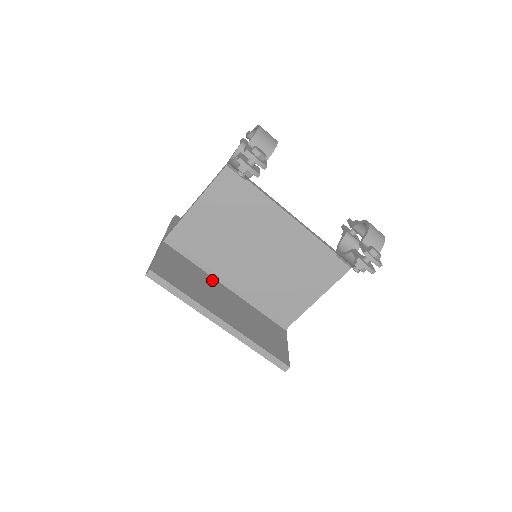
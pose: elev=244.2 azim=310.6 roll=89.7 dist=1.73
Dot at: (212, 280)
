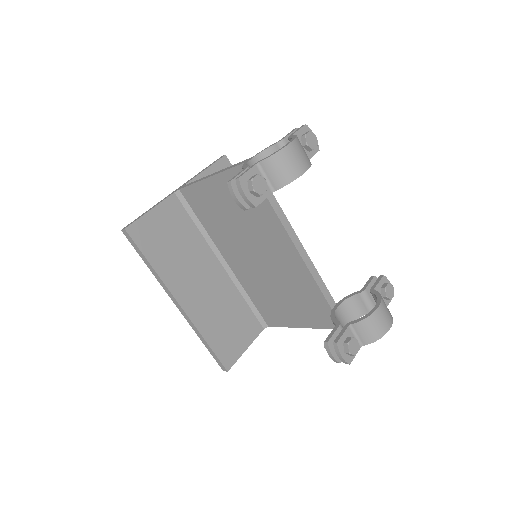
Dot at: (206, 251)
